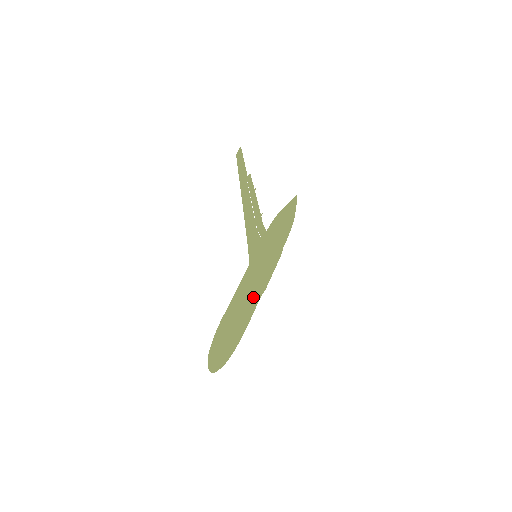
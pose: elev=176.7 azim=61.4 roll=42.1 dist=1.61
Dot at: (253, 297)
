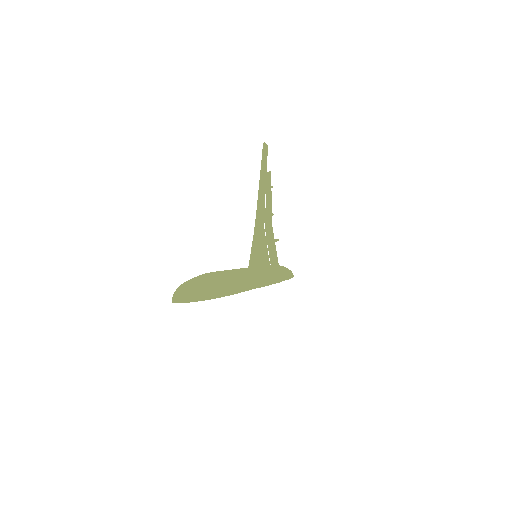
Dot at: (250, 277)
